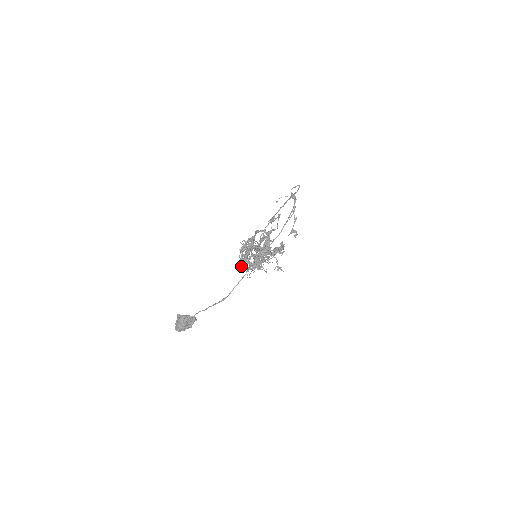
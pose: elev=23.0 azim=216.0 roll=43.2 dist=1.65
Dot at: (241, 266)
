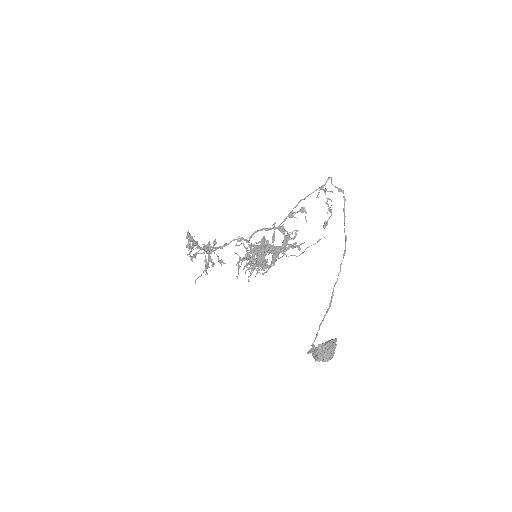
Dot at: (251, 271)
